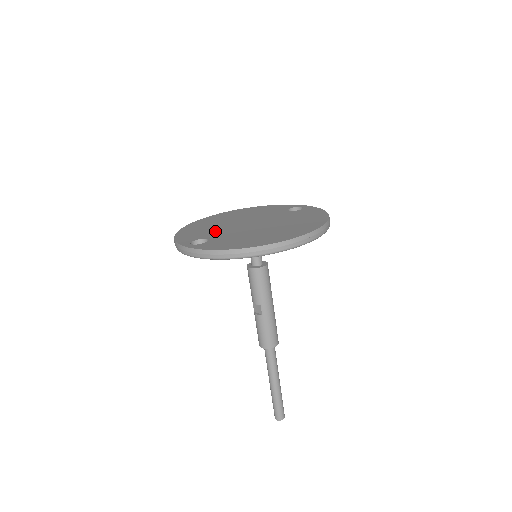
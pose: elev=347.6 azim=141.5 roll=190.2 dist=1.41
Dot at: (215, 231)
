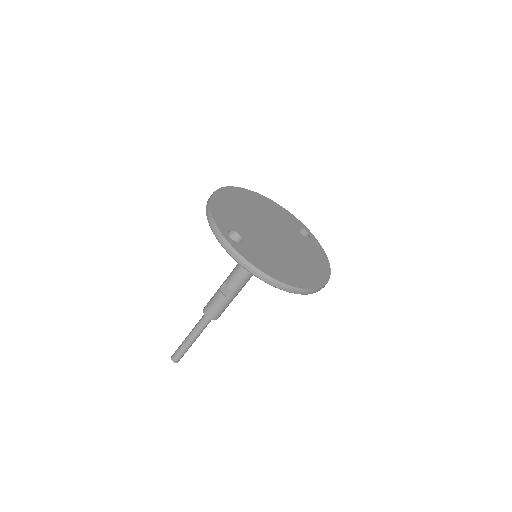
Dot at: (245, 225)
